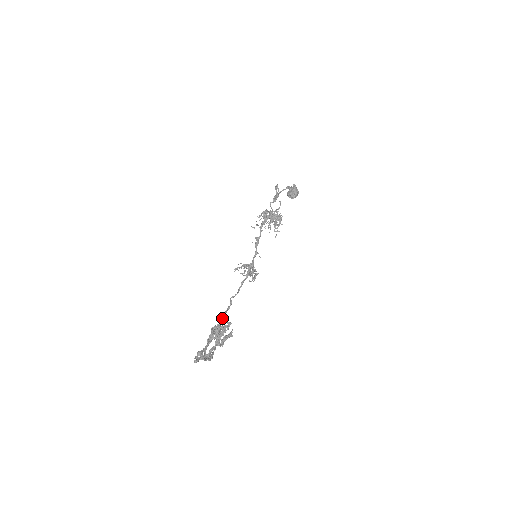
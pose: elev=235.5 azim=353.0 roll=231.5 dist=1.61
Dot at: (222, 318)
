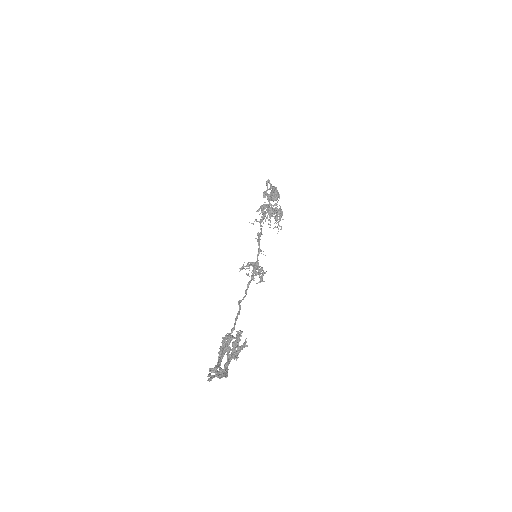
Dot at: (234, 325)
